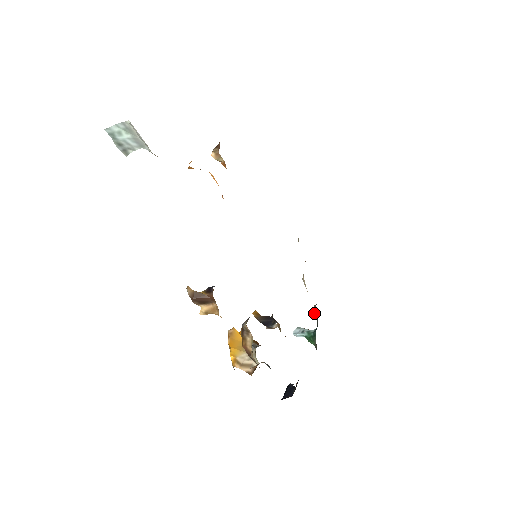
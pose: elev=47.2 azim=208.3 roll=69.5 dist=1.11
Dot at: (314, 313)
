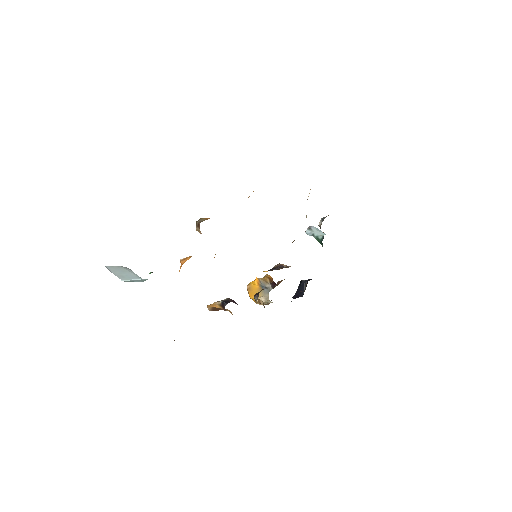
Dot at: (320, 228)
